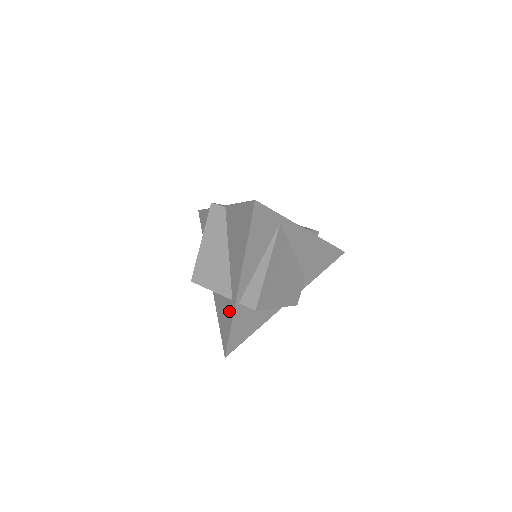
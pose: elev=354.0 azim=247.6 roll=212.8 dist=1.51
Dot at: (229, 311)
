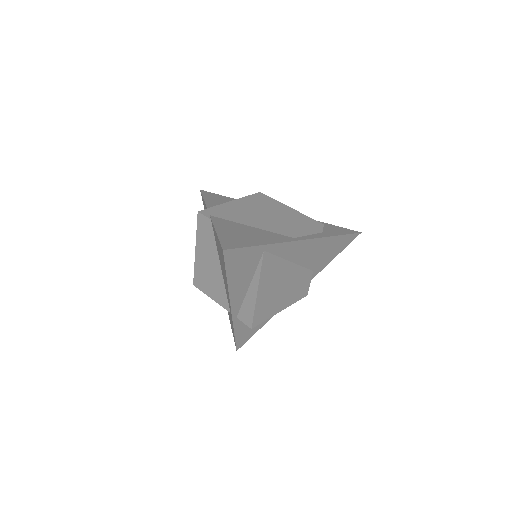
Dot at: (231, 319)
